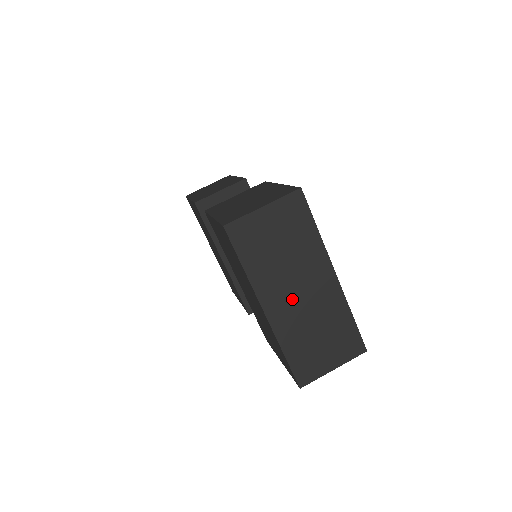
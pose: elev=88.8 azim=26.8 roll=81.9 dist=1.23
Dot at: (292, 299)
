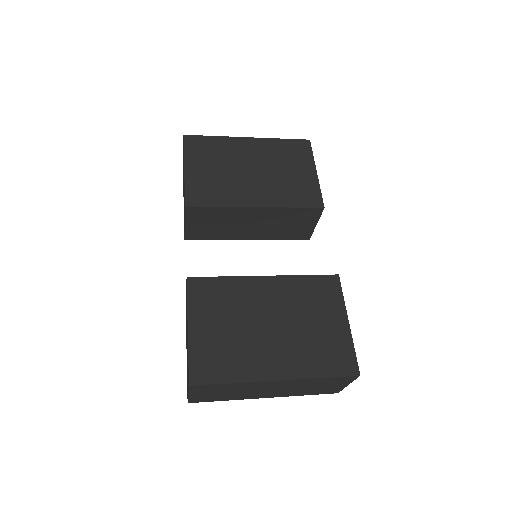
Dot at: (270, 392)
